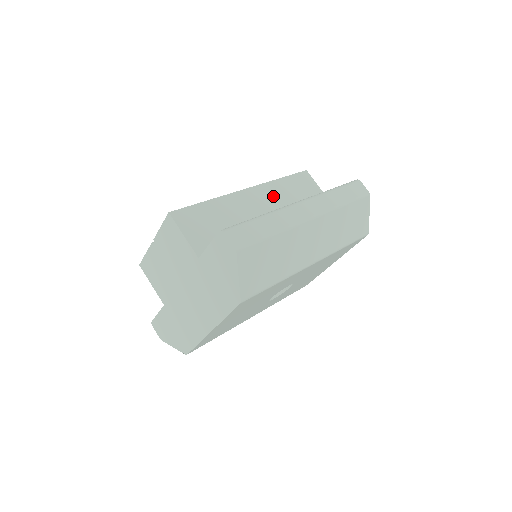
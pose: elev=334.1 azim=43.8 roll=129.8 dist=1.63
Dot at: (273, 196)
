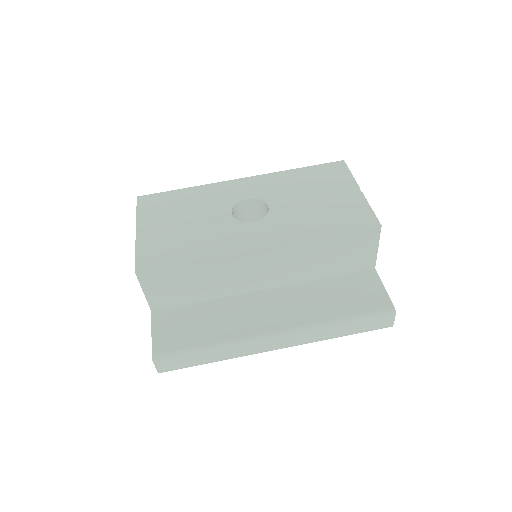
Dot at: (292, 258)
